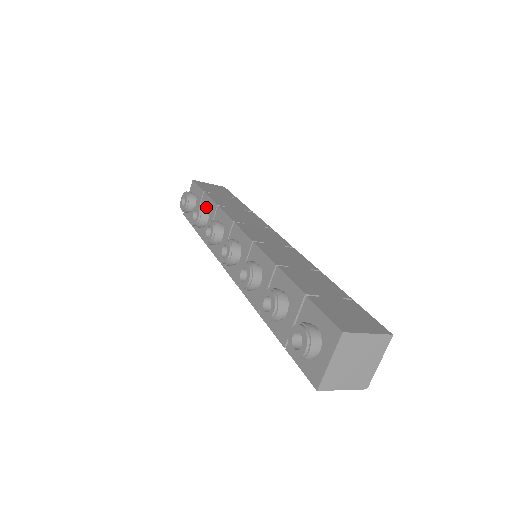
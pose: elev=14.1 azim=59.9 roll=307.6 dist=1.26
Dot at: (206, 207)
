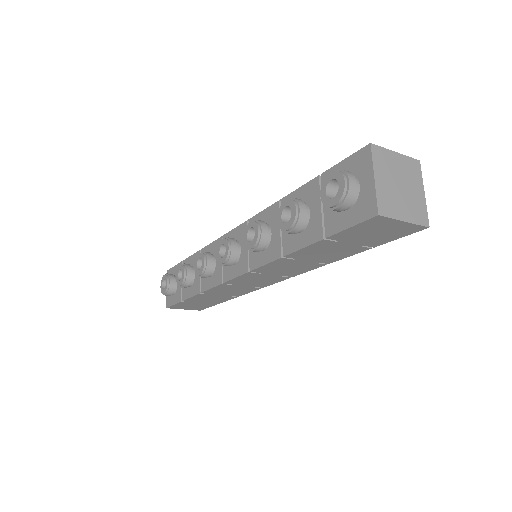
Dot at: occluded
